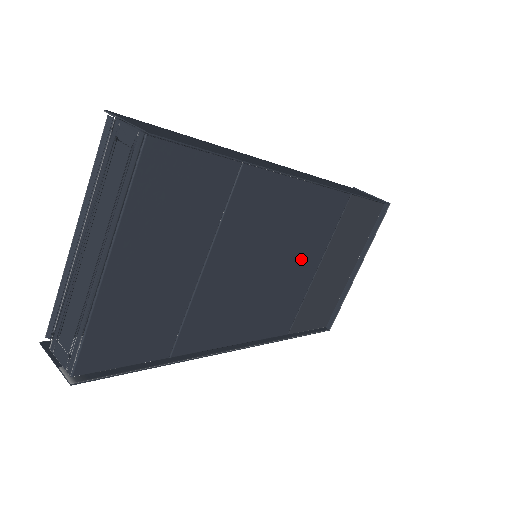
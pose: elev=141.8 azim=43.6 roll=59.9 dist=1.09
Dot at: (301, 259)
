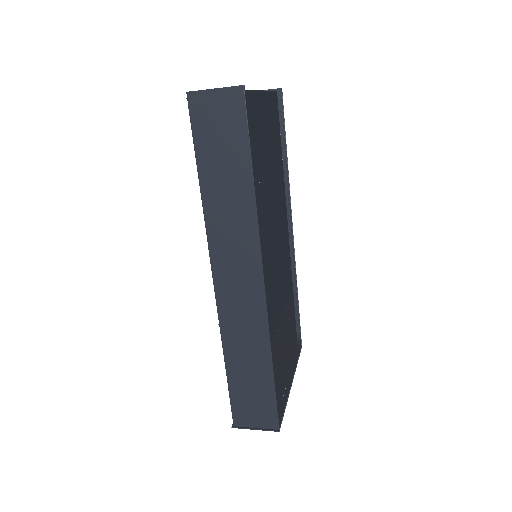
Dot at: (280, 286)
